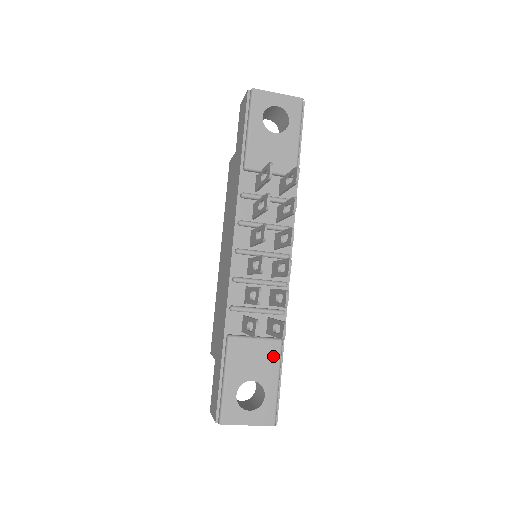
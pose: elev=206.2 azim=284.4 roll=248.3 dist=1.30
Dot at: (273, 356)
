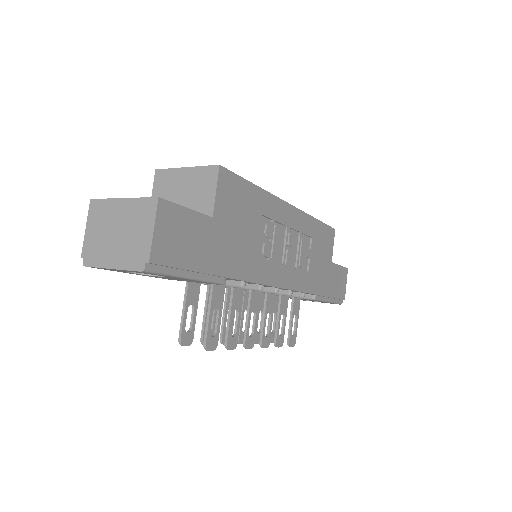
Dot at: (313, 300)
